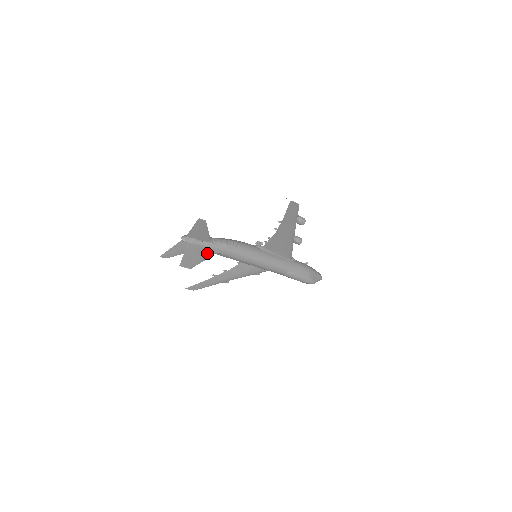
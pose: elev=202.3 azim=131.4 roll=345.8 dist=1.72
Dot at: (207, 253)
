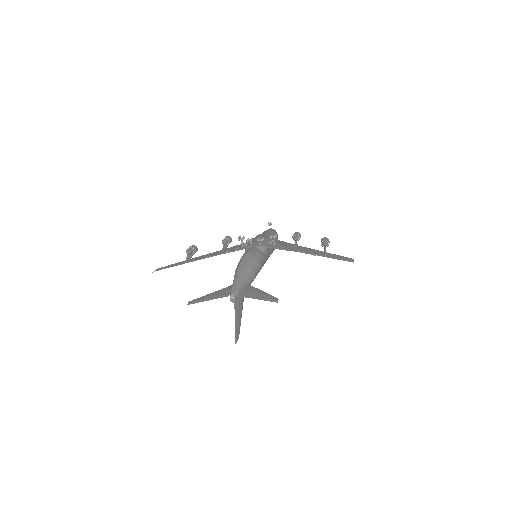
Dot at: (243, 299)
